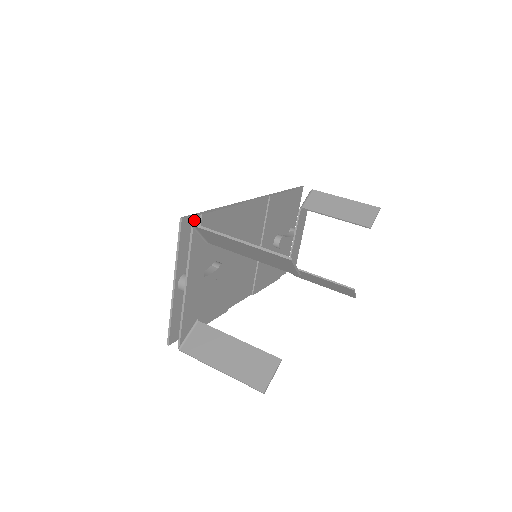
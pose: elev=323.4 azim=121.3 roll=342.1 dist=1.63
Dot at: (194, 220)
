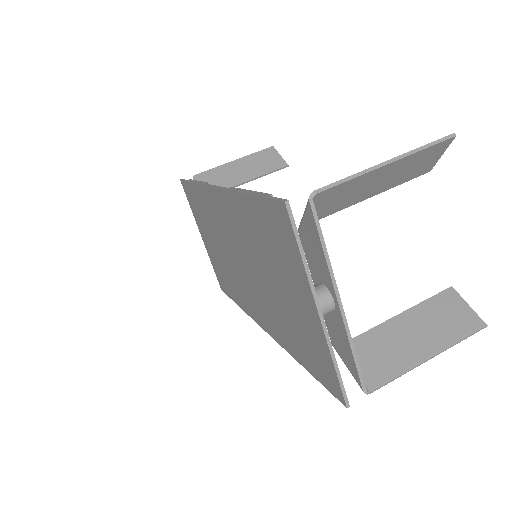
Dot at: (276, 206)
